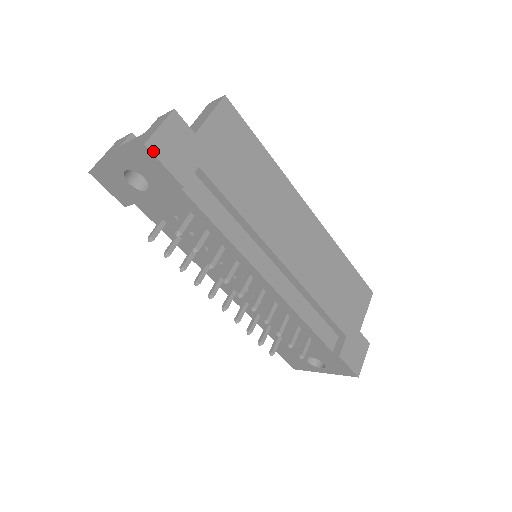
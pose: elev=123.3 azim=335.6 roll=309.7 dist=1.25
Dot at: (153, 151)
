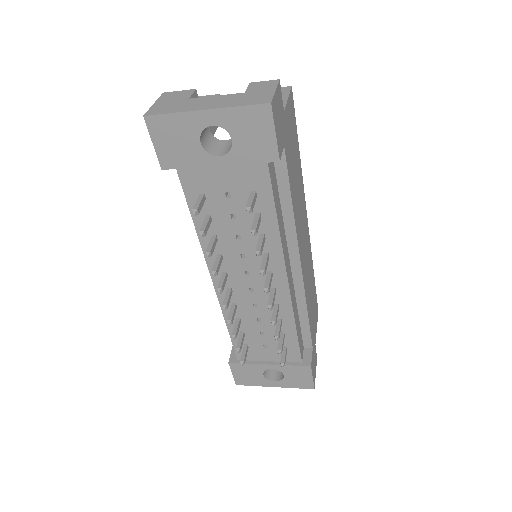
Dot at: (273, 113)
